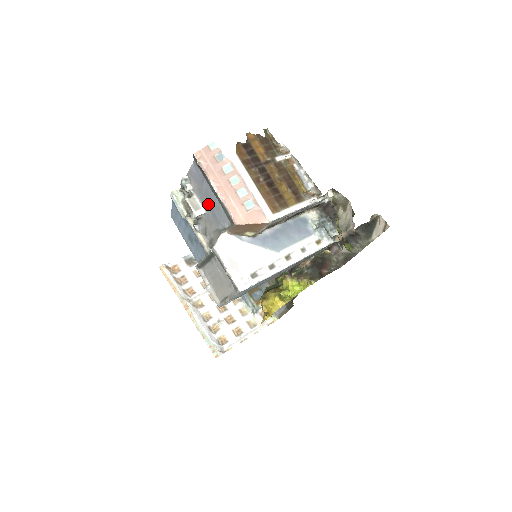
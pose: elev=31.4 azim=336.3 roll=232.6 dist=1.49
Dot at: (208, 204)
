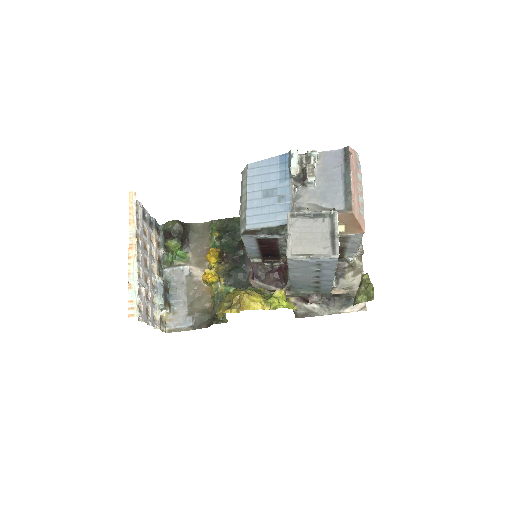
Dot at: (325, 183)
